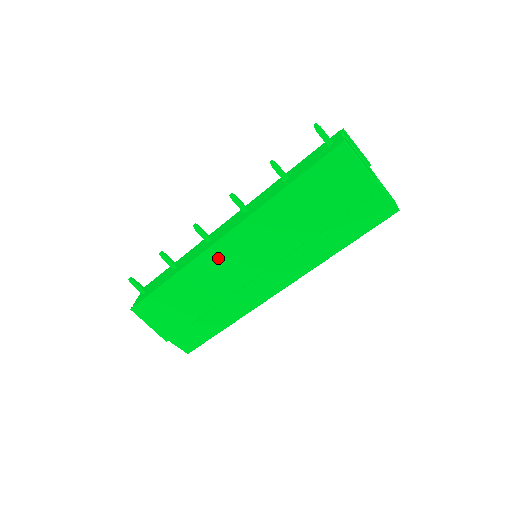
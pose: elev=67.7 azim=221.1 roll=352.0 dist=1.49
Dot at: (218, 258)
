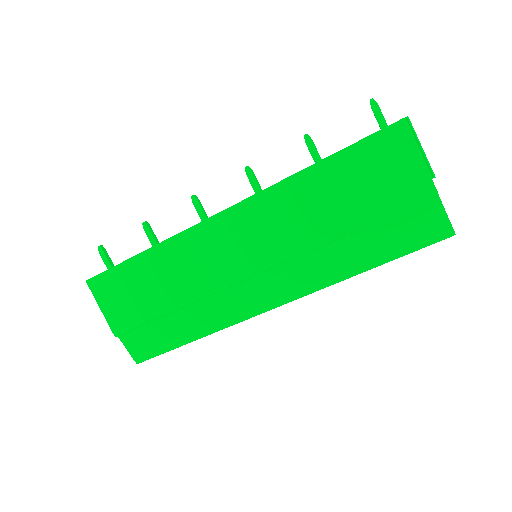
Dot at: (207, 239)
